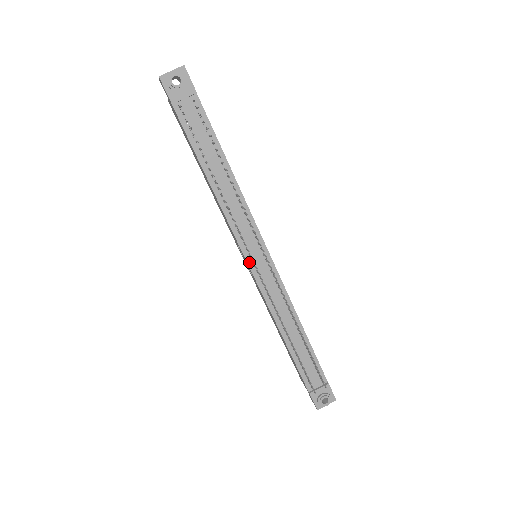
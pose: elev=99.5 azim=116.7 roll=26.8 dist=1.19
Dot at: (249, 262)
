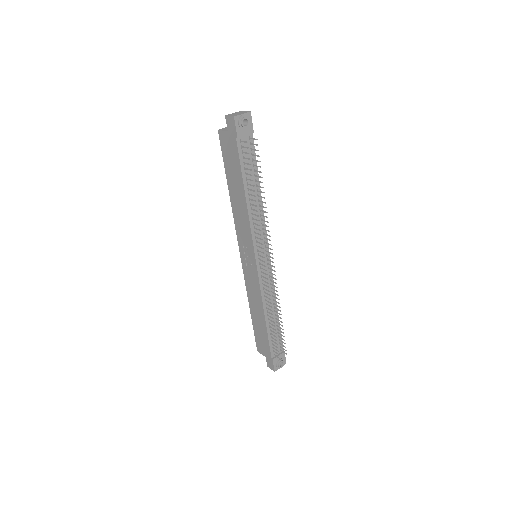
Dot at: (257, 261)
